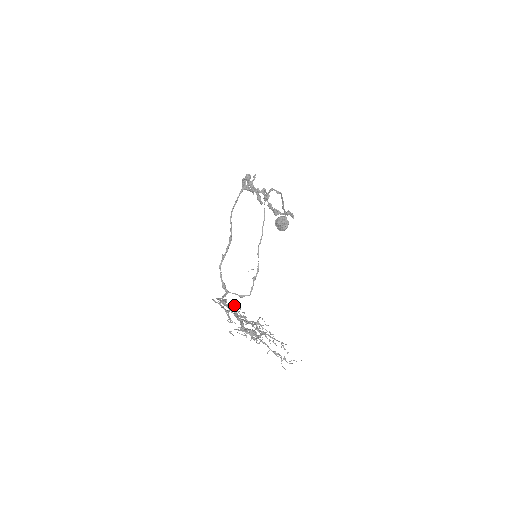
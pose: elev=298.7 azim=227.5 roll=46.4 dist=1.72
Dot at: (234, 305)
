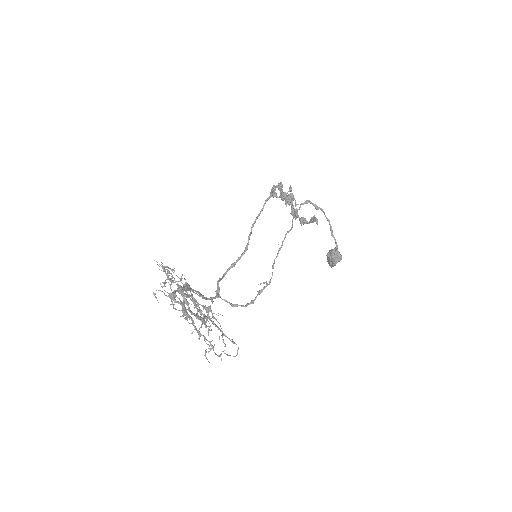
Dot at: occluded
